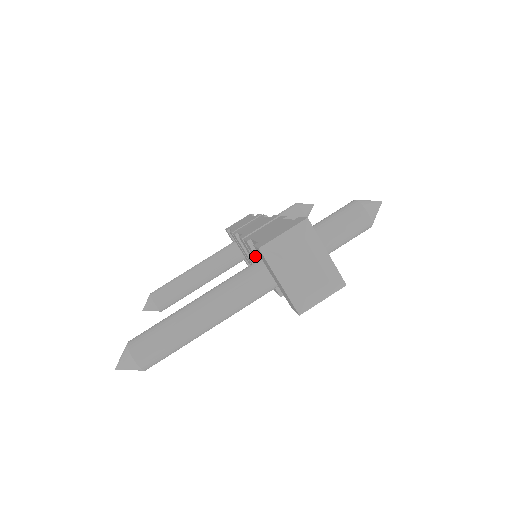
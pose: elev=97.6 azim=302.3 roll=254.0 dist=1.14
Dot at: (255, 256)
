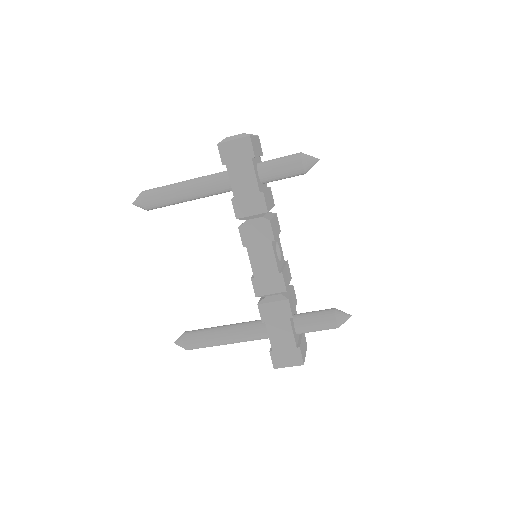
Dot at: occluded
